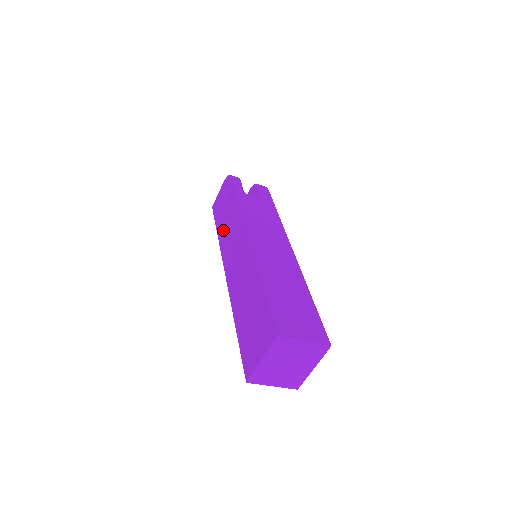
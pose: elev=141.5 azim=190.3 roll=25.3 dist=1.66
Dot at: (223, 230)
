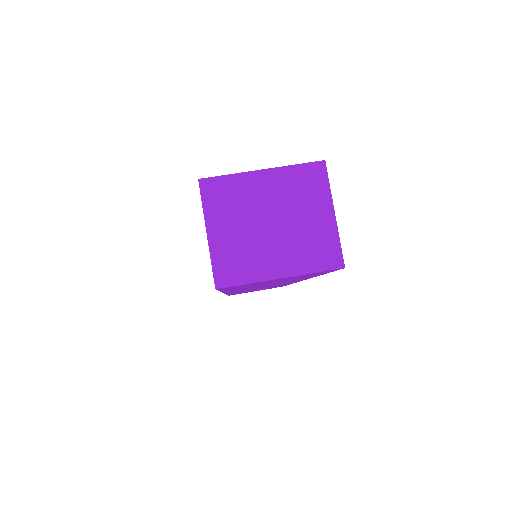
Dot at: occluded
